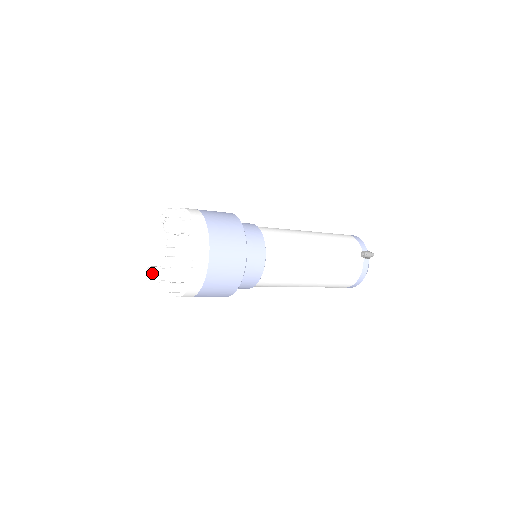
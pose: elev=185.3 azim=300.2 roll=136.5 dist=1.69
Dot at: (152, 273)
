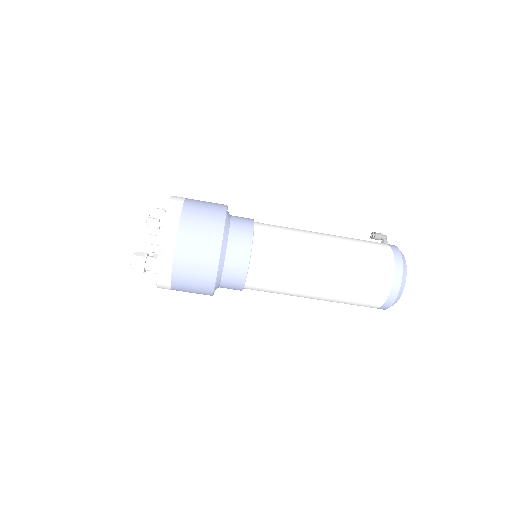
Dot at: (137, 253)
